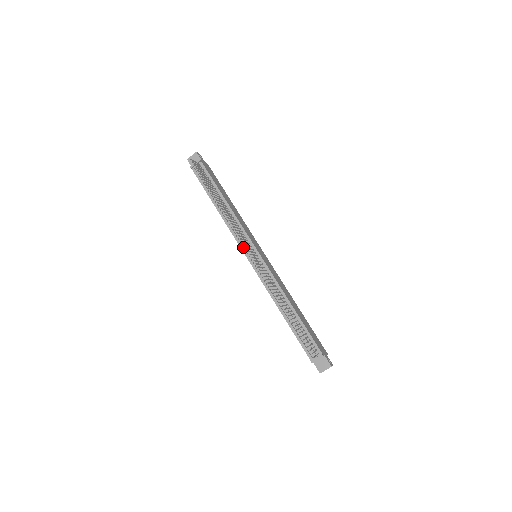
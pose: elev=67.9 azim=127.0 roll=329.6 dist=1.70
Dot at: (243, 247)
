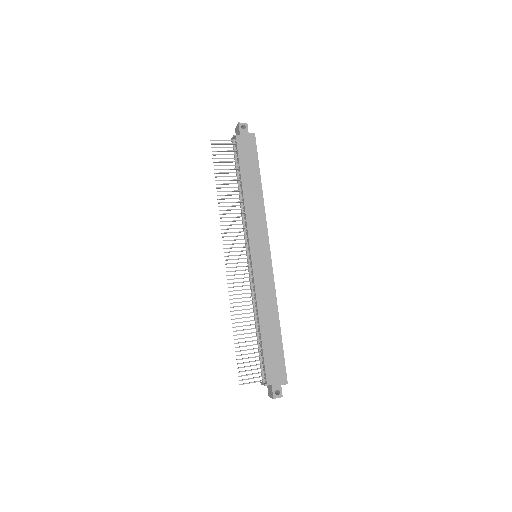
Dot at: occluded
